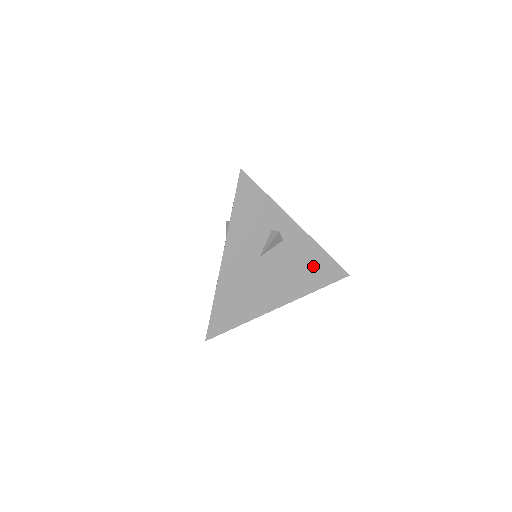
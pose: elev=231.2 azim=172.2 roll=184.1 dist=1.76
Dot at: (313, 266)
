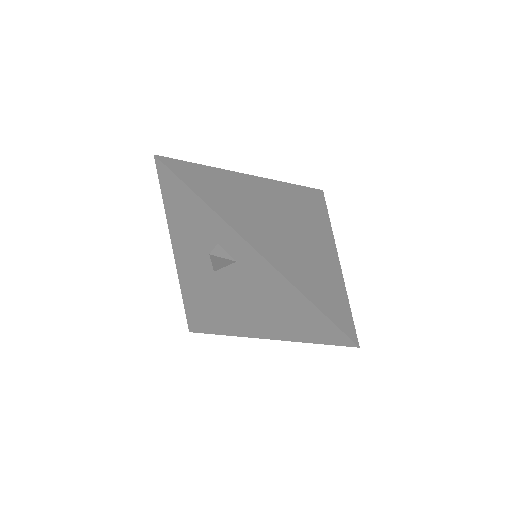
Dot at: (291, 309)
